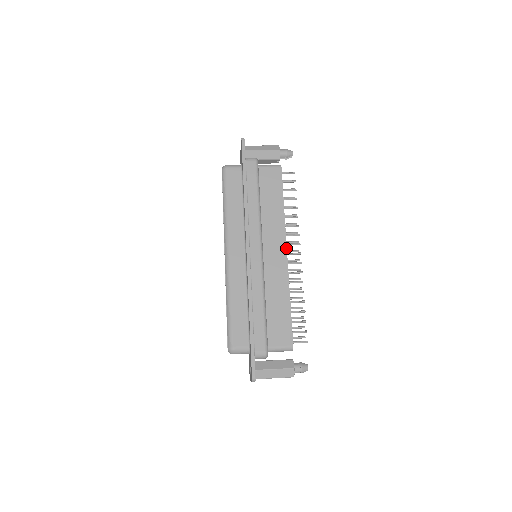
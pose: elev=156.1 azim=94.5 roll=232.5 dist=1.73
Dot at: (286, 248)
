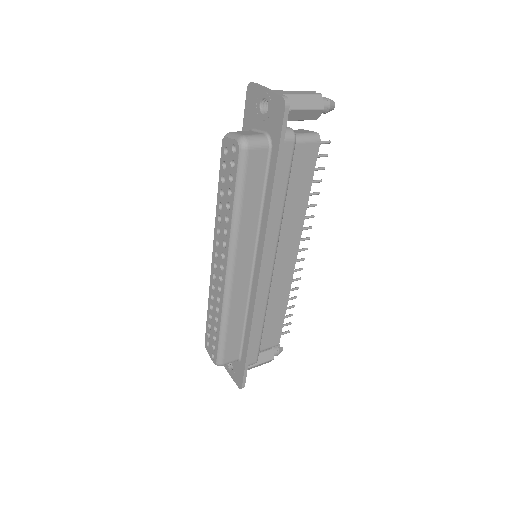
Dot at: (297, 252)
